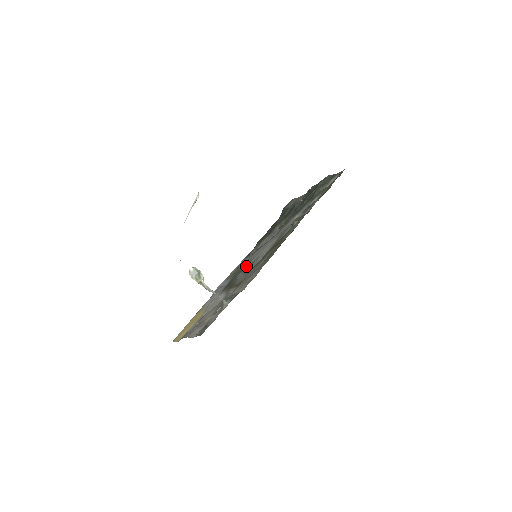
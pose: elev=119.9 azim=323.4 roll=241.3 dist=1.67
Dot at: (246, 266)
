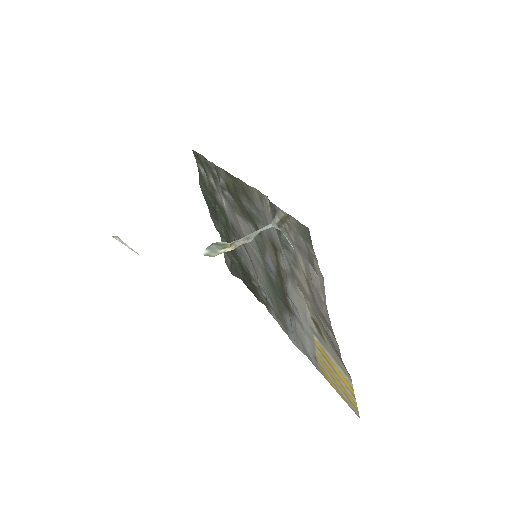
Dot at: (265, 269)
